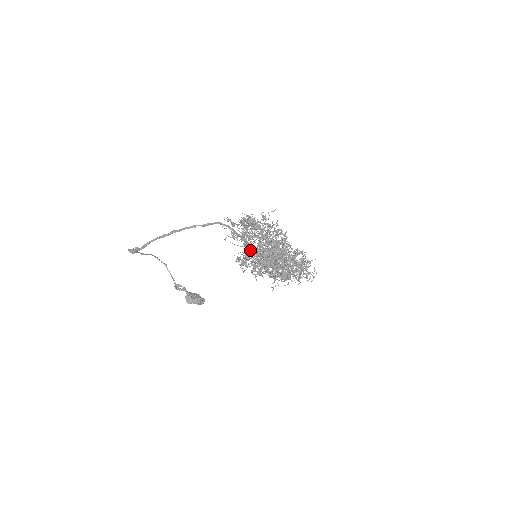
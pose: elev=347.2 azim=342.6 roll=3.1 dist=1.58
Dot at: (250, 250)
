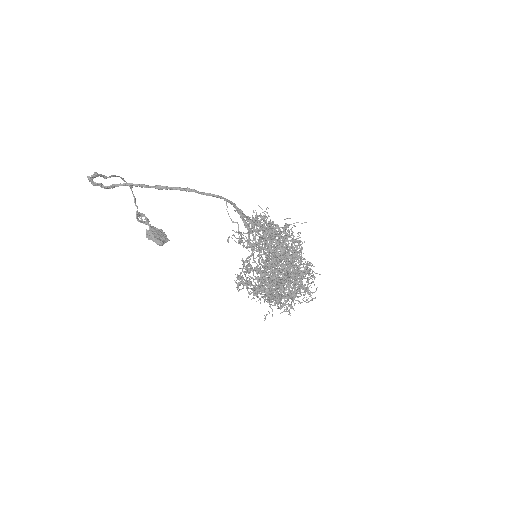
Dot at: (254, 261)
